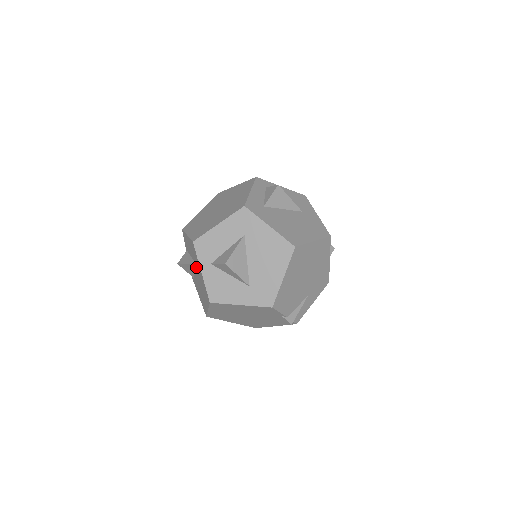
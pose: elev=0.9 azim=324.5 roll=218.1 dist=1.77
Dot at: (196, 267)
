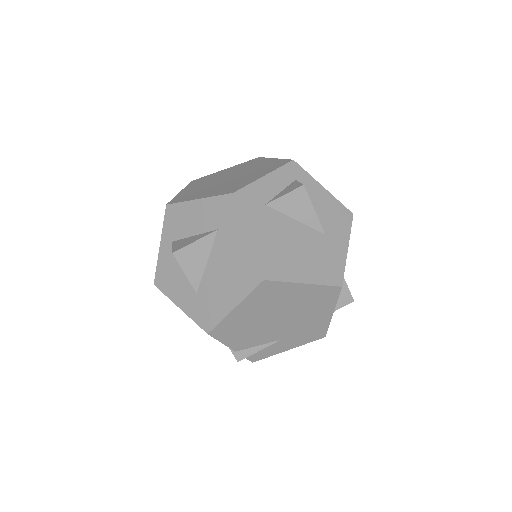
Dot at: occluded
